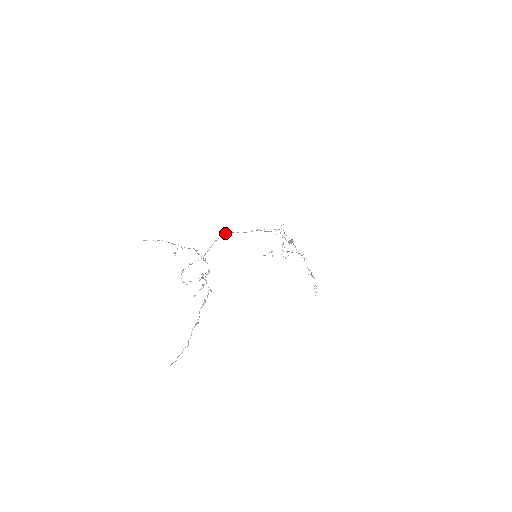
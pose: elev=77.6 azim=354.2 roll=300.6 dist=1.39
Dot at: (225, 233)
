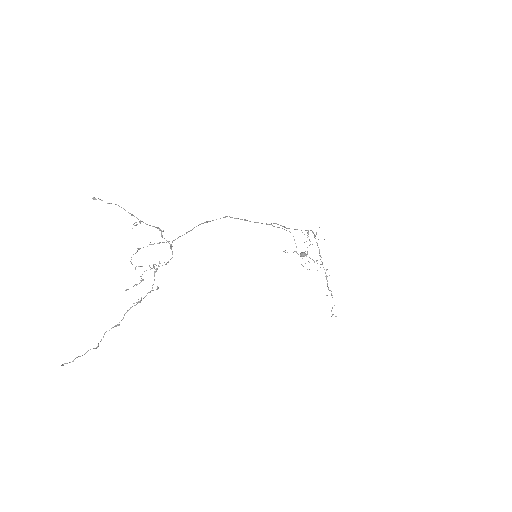
Dot at: occluded
